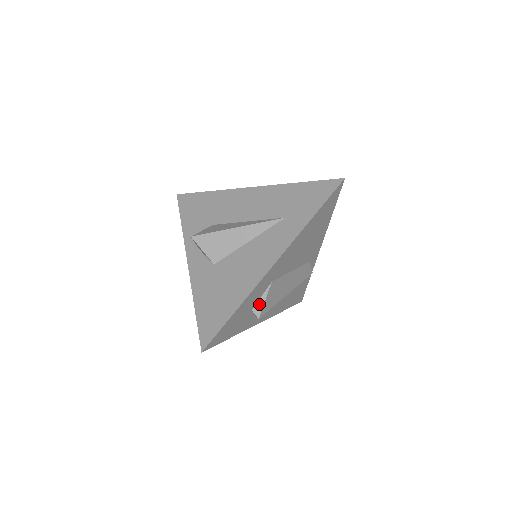
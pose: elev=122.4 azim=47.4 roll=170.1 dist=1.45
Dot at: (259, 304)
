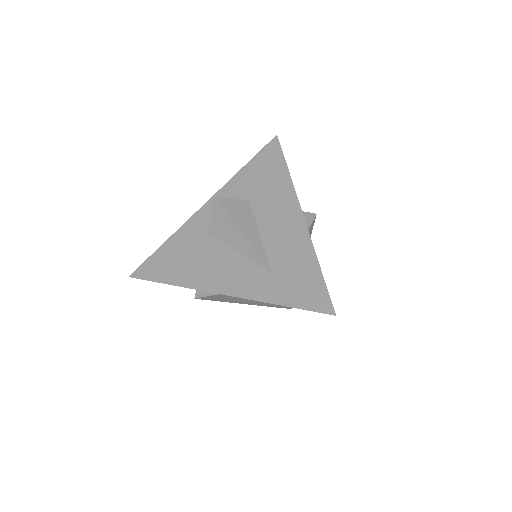
Dot at: (203, 292)
